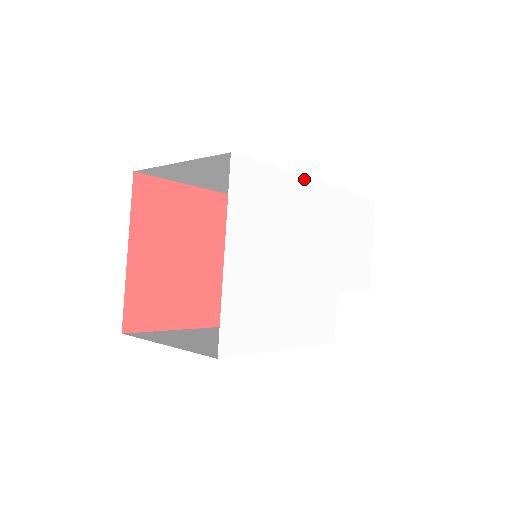
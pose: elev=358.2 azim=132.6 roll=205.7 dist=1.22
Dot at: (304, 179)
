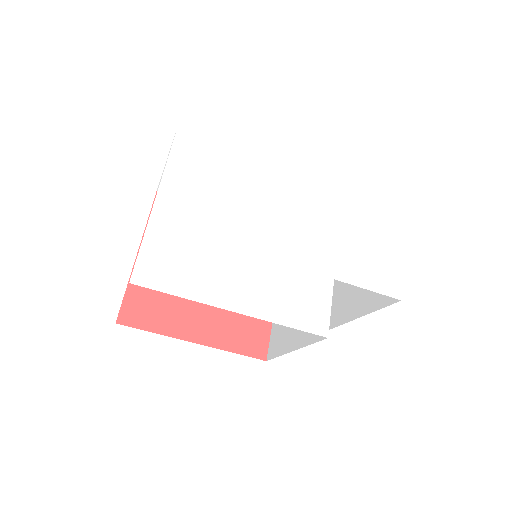
Dot at: (280, 156)
